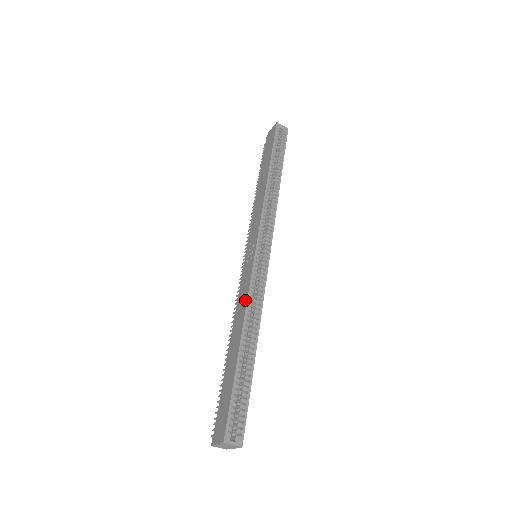
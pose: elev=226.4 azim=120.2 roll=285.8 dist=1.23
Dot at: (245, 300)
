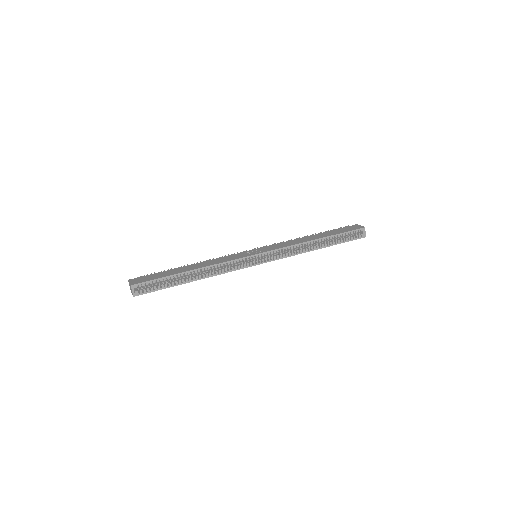
Dot at: (220, 262)
